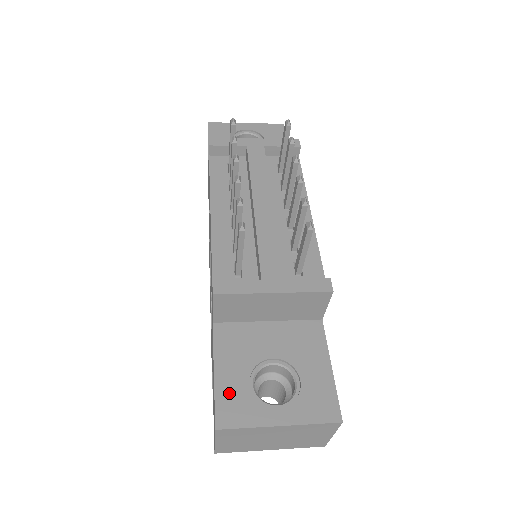
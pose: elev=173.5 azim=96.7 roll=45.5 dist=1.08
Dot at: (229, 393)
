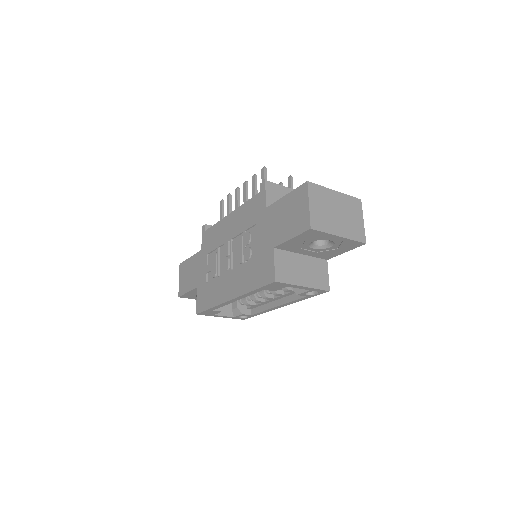
Dot at: occluded
